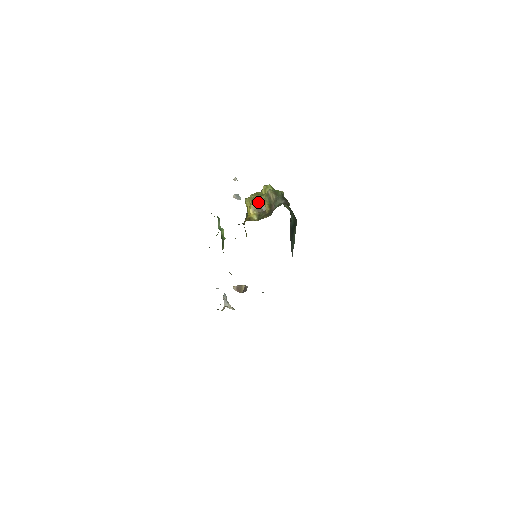
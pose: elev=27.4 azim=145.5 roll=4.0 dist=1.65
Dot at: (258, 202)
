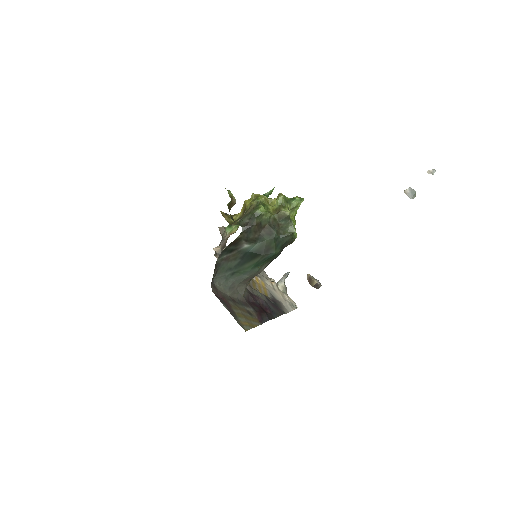
Dot at: (248, 205)
